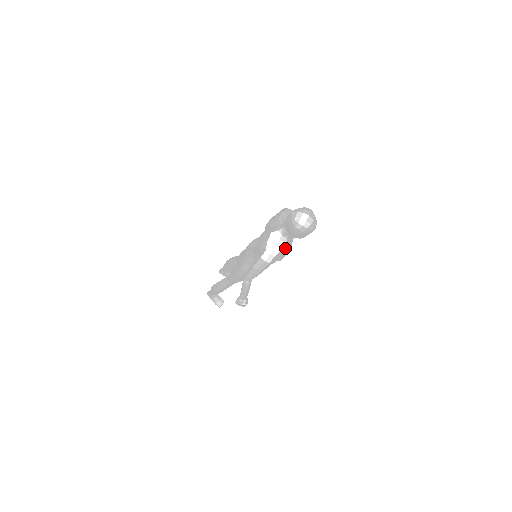
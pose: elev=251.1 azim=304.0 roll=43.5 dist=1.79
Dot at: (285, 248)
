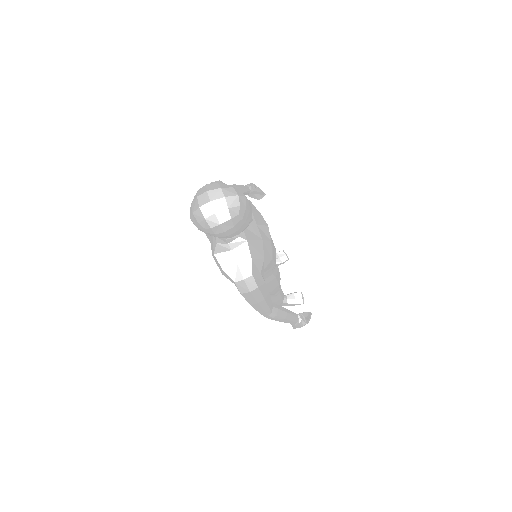
Dot at: (254, 247)
